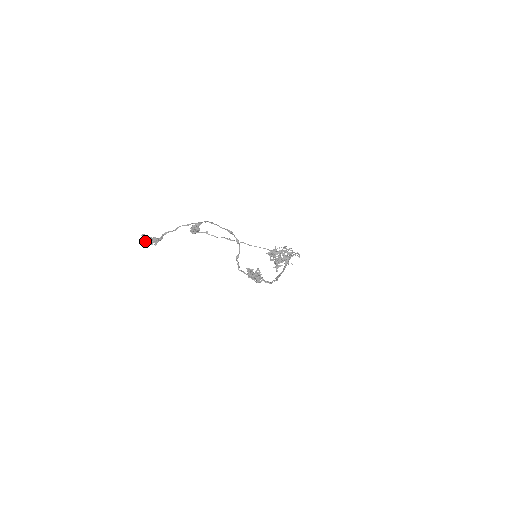
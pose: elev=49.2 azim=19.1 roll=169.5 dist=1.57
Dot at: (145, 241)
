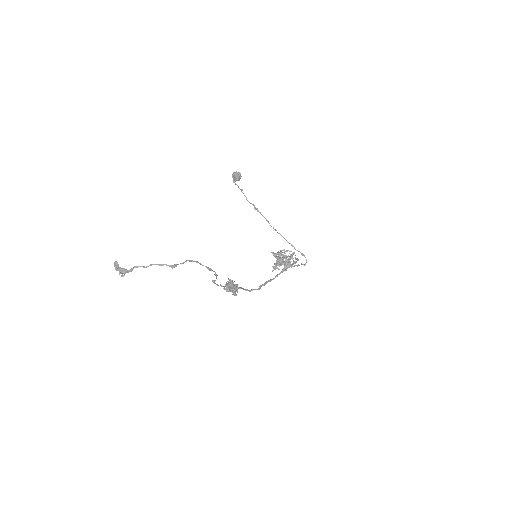
Dot at: (115, 269)
